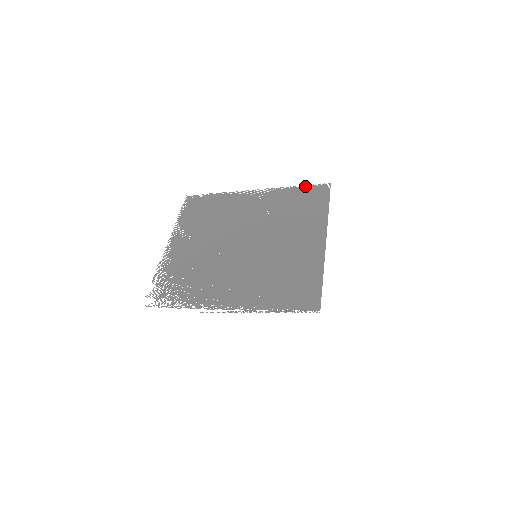
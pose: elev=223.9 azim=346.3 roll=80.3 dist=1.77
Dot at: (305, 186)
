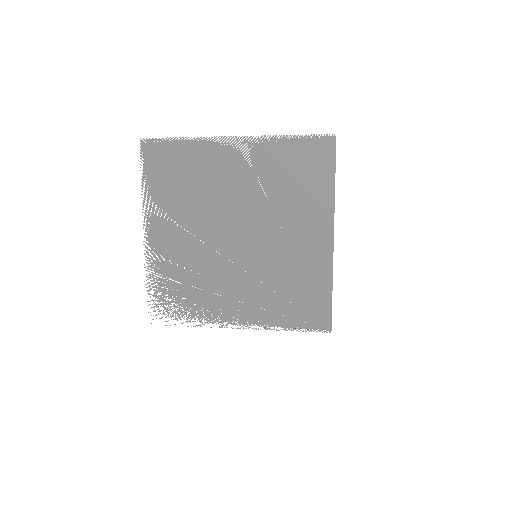
Dot at: (302, 137)
